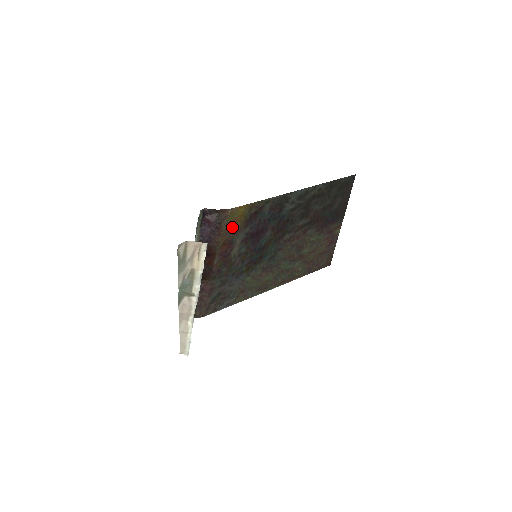
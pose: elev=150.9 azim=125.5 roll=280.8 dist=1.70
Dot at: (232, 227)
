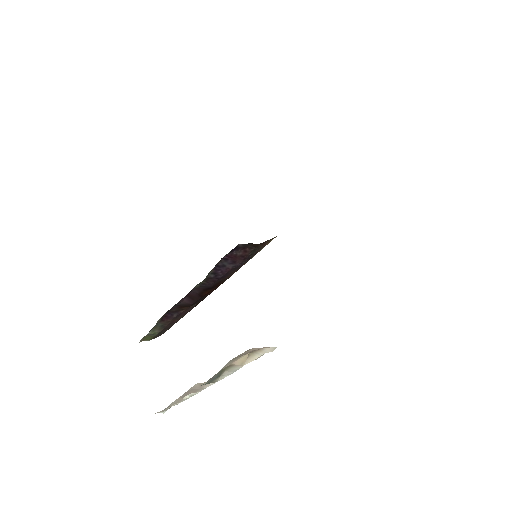
Dot at: occluded
